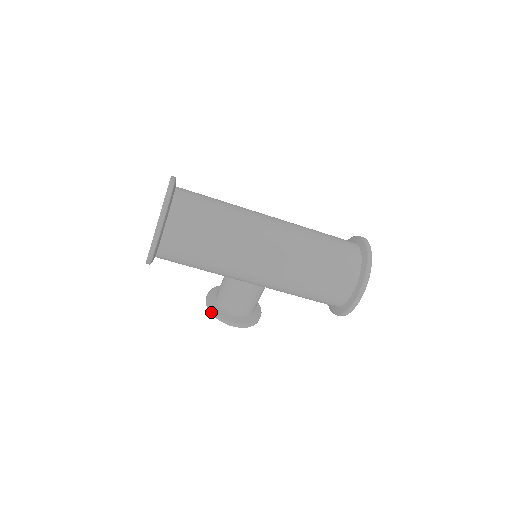
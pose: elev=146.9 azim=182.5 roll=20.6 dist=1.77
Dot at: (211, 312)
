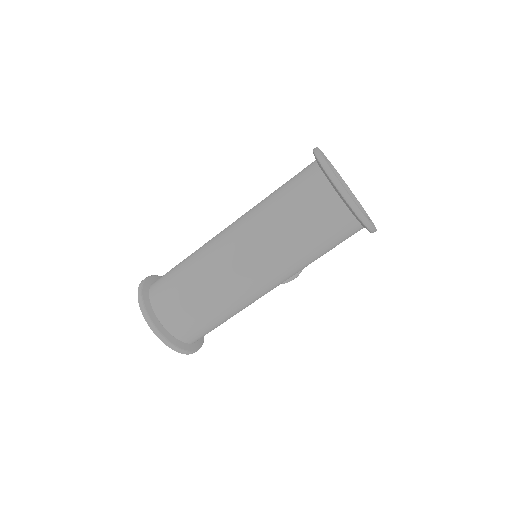
Dot at: occluded
